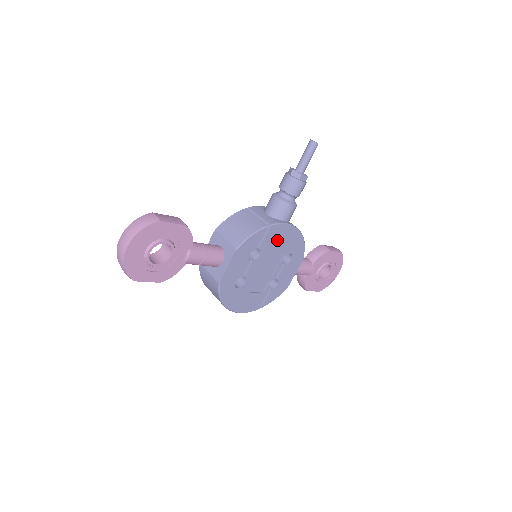
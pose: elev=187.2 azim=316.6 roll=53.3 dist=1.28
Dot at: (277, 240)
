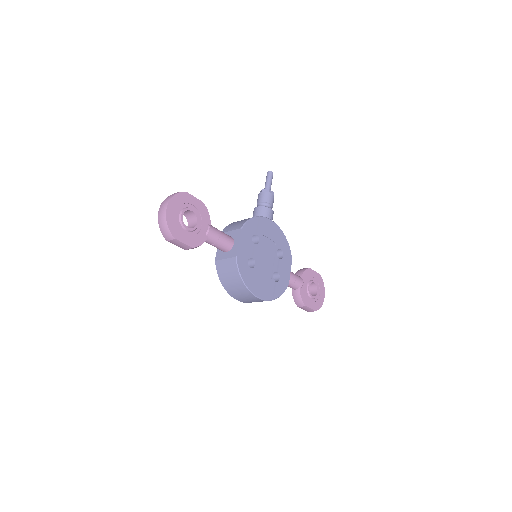
Dot at: (268, 232)
